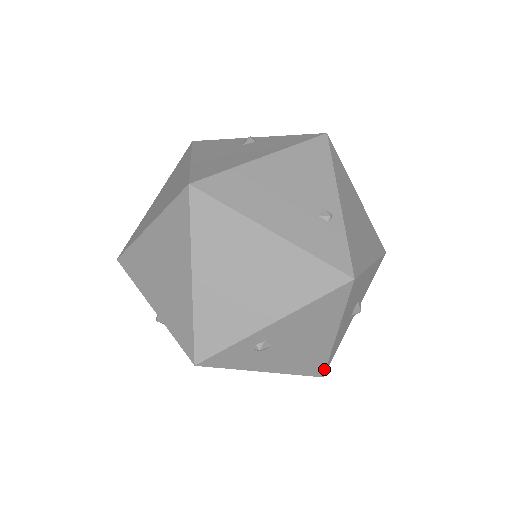
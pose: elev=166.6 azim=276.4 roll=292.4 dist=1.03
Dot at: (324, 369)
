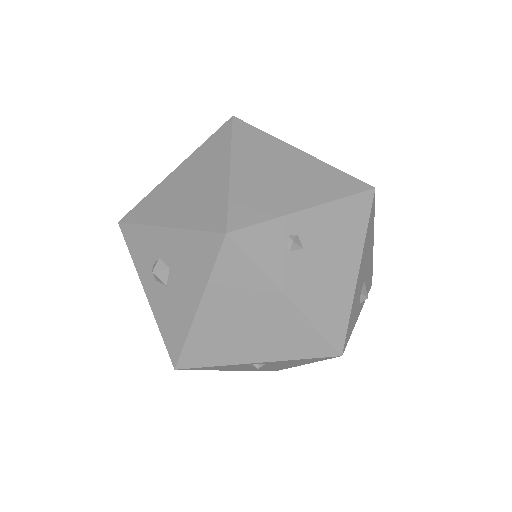
Dot at: (344, 337)
